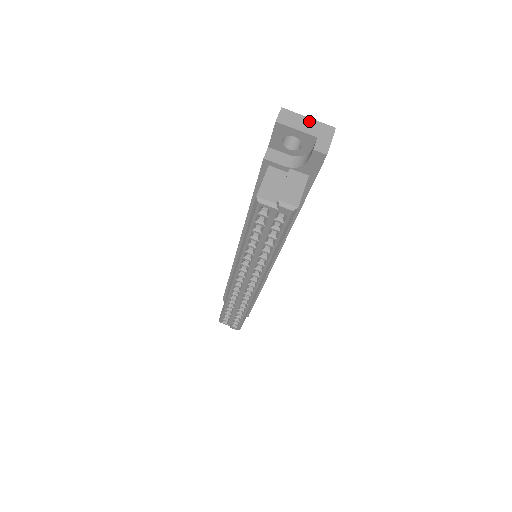
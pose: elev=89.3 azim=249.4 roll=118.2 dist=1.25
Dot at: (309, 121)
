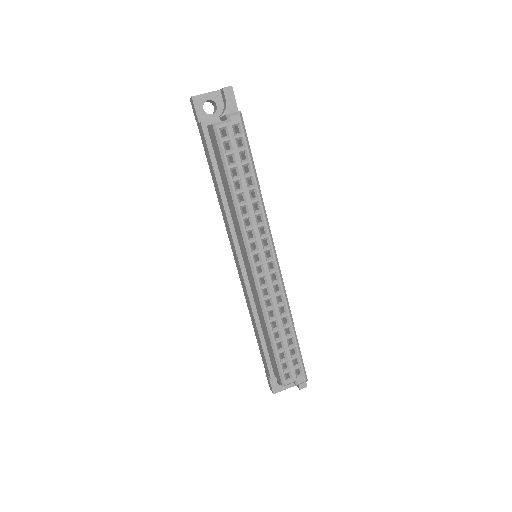
Dot at: occluded
